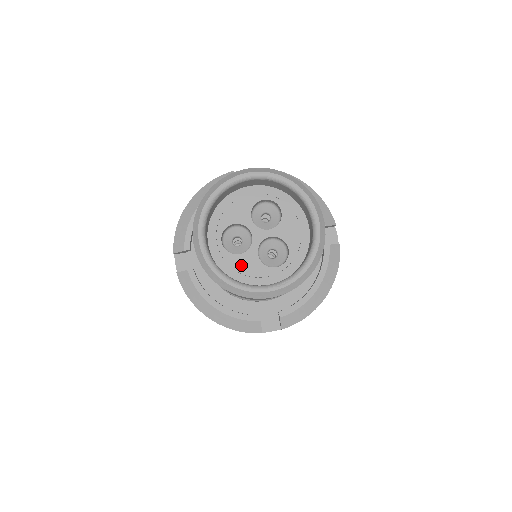
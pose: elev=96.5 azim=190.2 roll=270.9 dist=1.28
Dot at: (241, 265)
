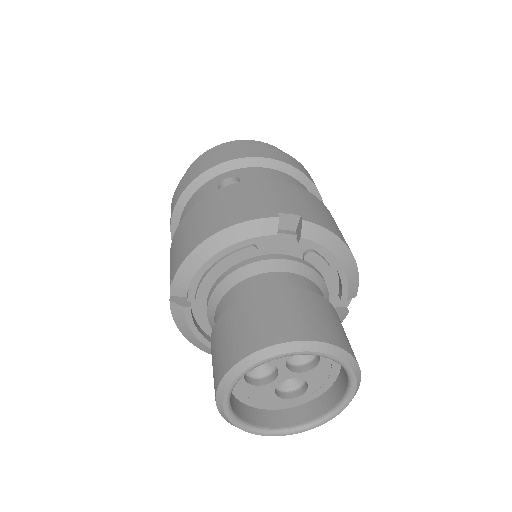
Dot at: (255, 393)
